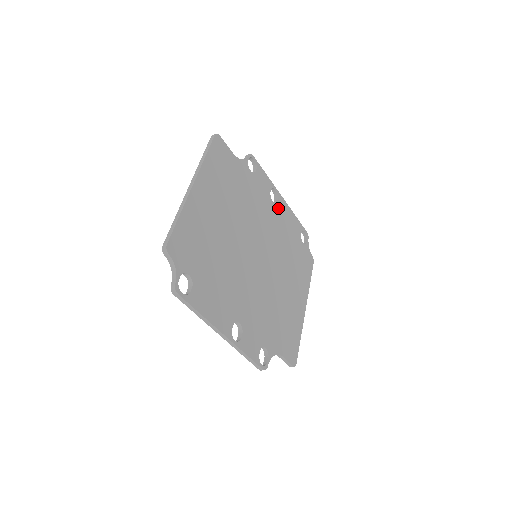
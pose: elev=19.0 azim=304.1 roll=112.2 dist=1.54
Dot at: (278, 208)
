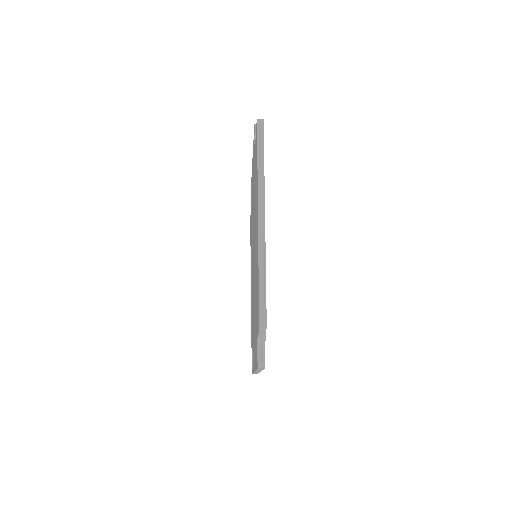
Dot at: occluded
